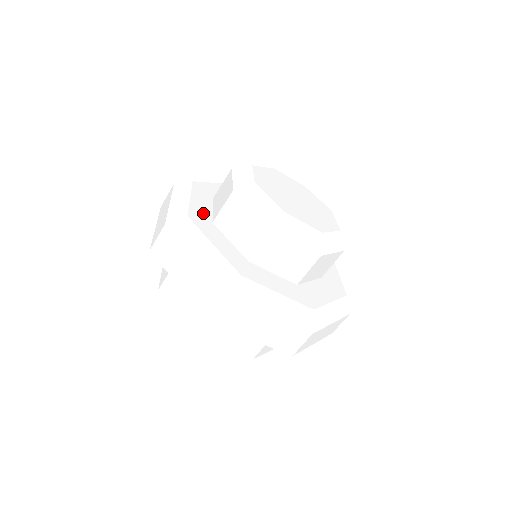
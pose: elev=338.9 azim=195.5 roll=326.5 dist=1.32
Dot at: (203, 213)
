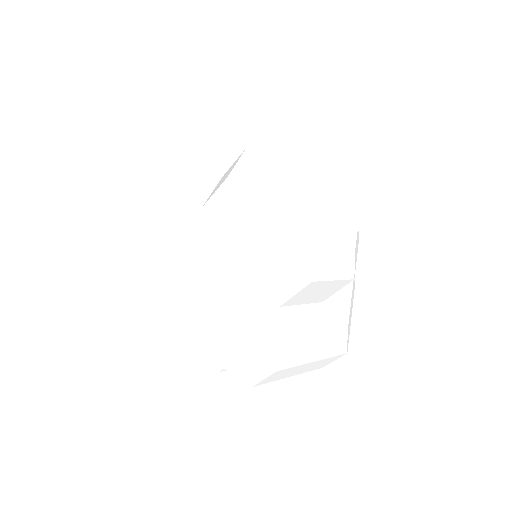
Dot at: (195, 195)
